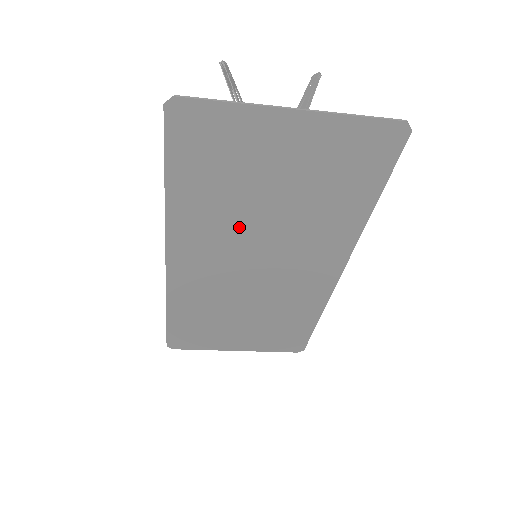
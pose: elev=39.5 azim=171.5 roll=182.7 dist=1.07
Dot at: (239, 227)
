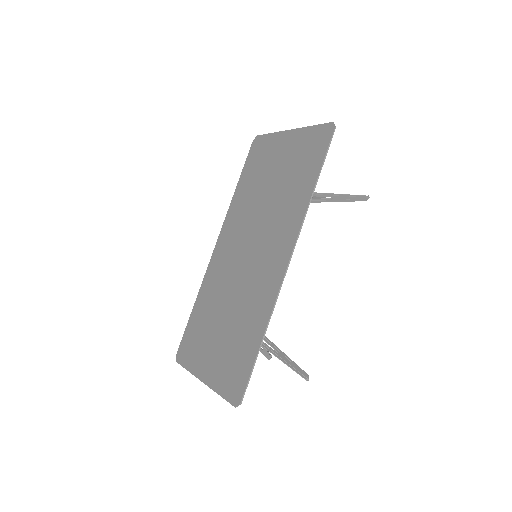
Dot at: (252, 212)
